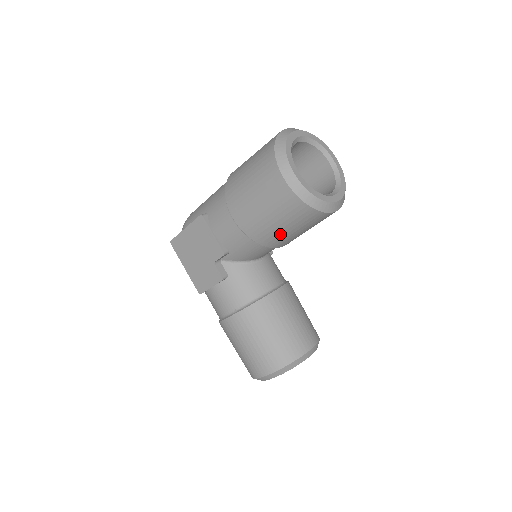
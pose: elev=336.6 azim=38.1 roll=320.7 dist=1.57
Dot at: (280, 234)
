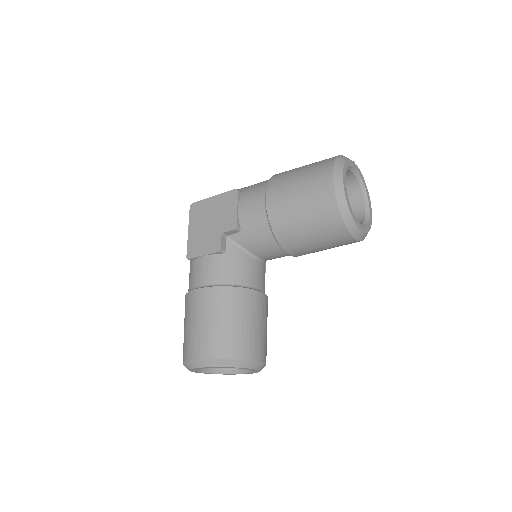
Dot at: (297, 232)
